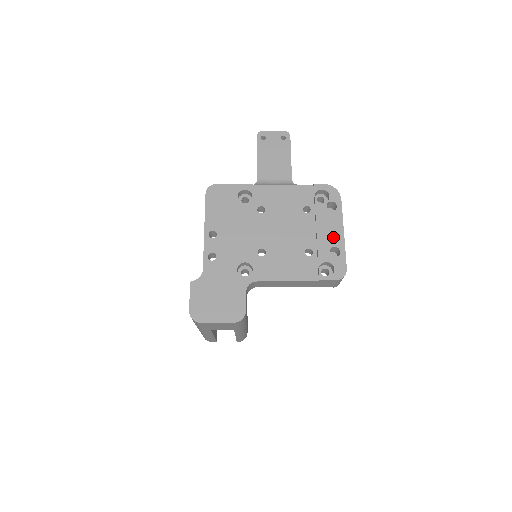
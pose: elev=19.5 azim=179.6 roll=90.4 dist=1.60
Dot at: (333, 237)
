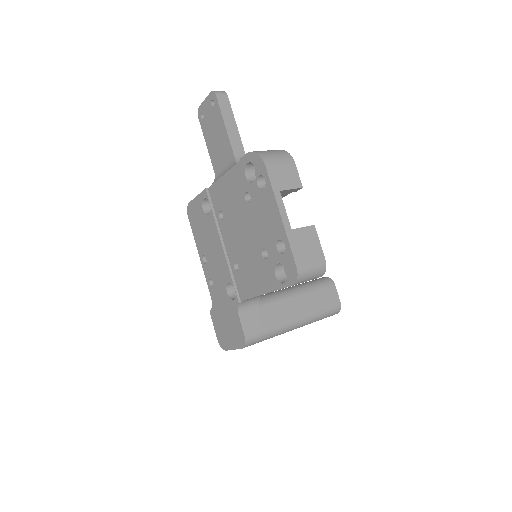
Dot at: (274, 227)
